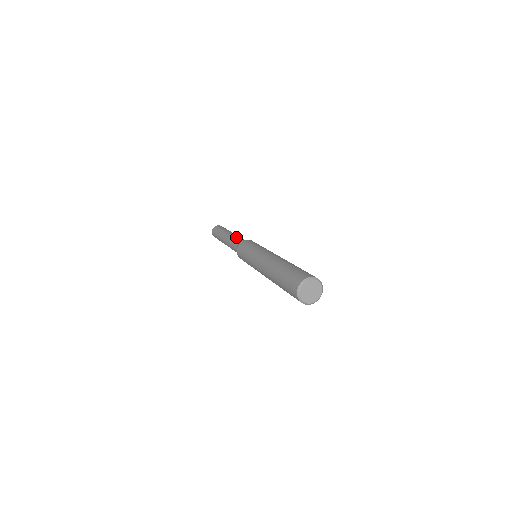
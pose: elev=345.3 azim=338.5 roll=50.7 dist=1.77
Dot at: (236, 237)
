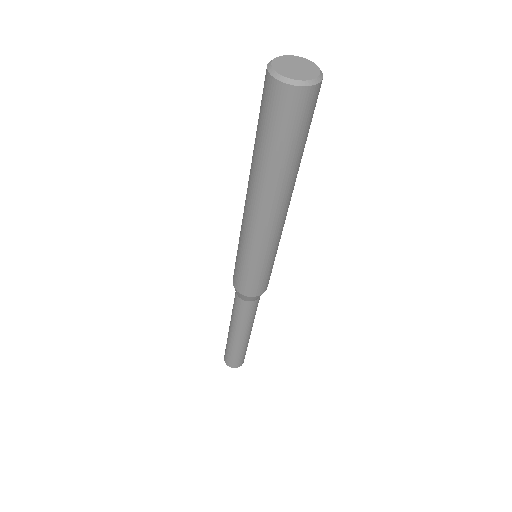
Dot at: occluded
